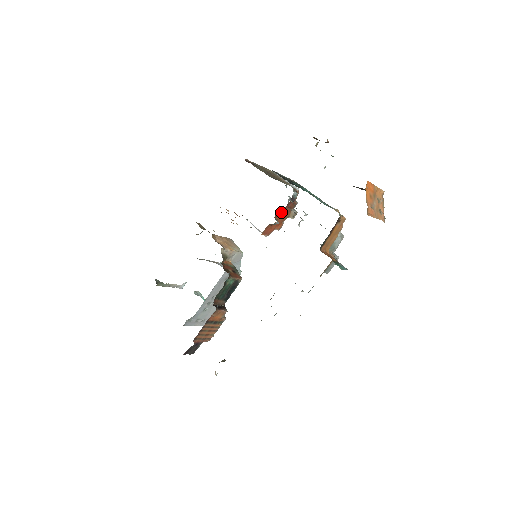
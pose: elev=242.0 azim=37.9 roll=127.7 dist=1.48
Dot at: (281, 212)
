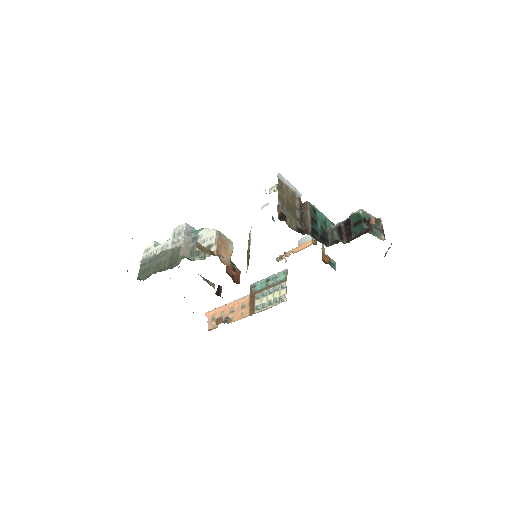
Dot at: occluded
